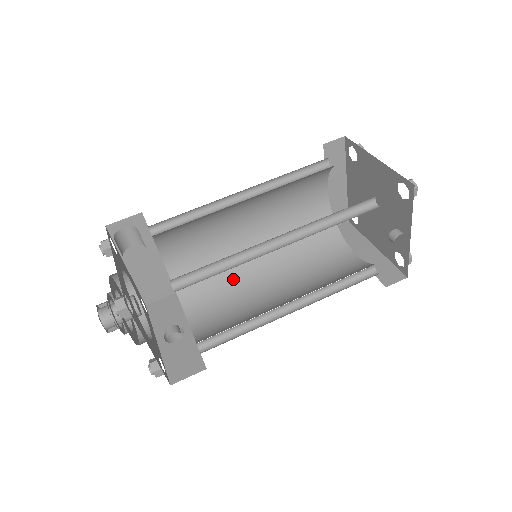
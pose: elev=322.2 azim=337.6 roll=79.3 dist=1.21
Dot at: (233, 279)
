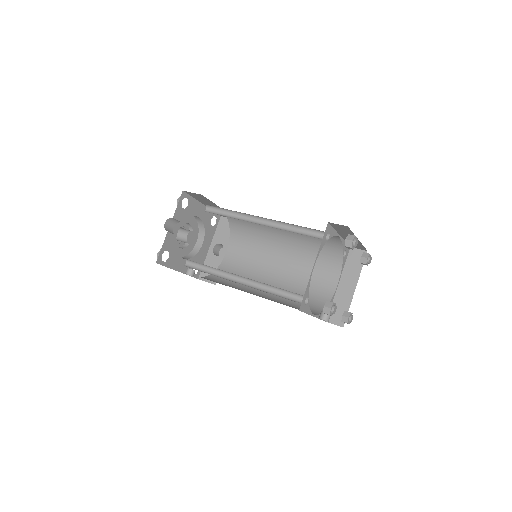
Dot at: (262, 242)
